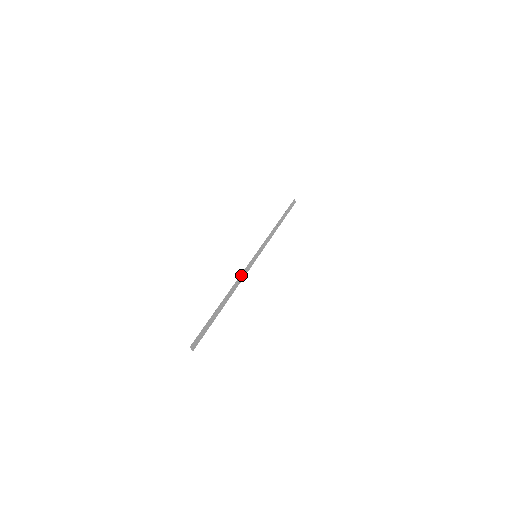
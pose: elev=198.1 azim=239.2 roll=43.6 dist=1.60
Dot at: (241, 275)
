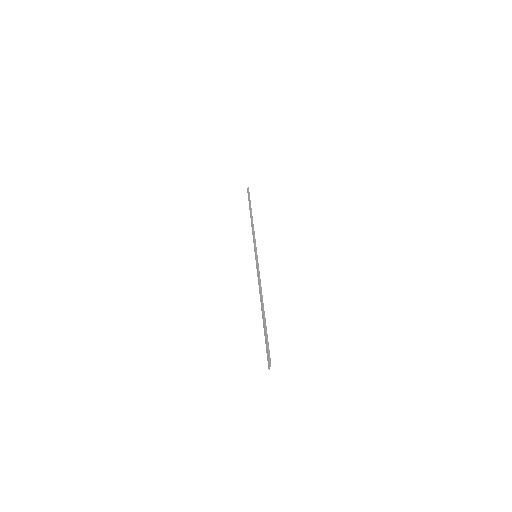
Dot at: (259, 279)
